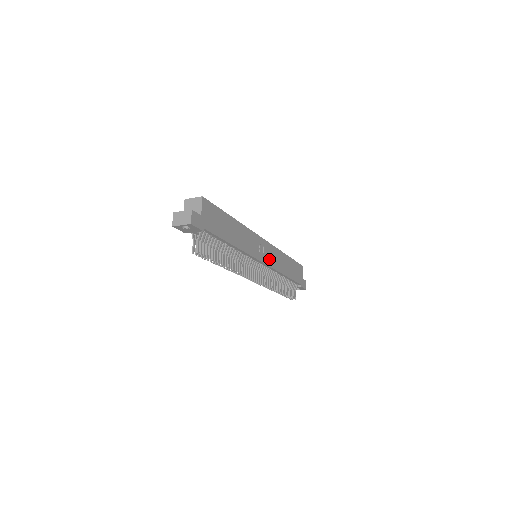
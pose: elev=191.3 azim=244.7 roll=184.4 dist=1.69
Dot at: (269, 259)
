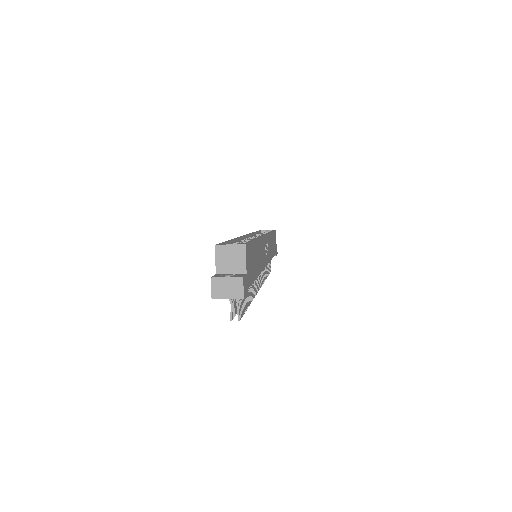
Dot at: (268, 254)
